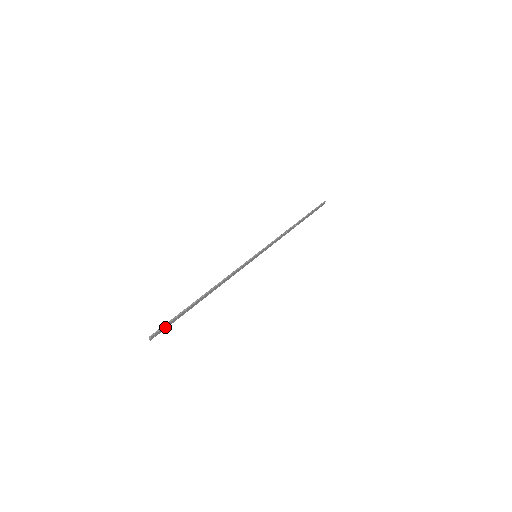
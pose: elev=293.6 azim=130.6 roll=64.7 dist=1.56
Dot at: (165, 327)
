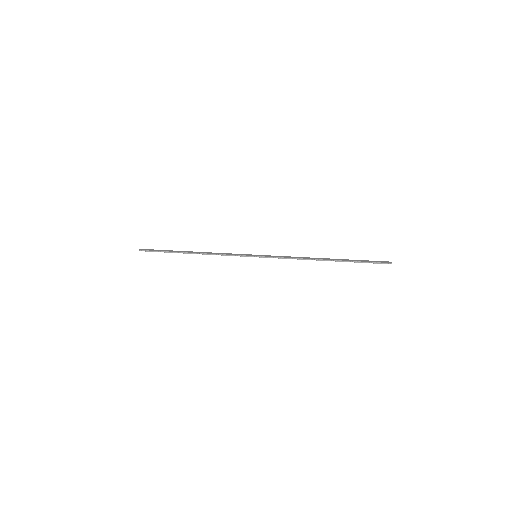
Dot at: (152, 251)
